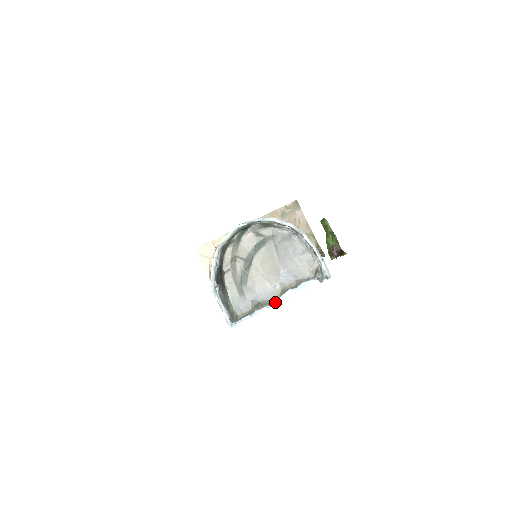
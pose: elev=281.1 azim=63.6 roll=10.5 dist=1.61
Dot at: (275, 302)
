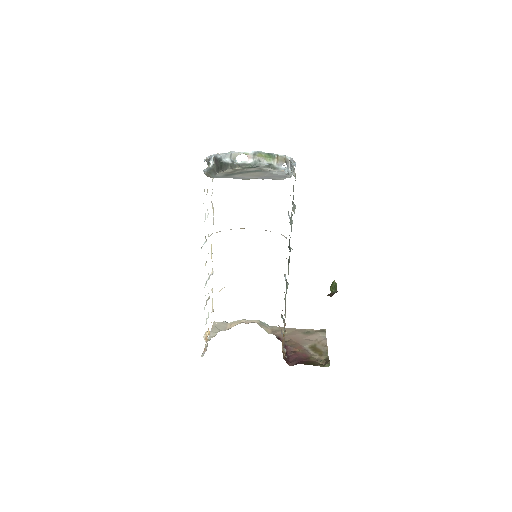
Dot at: occluded
